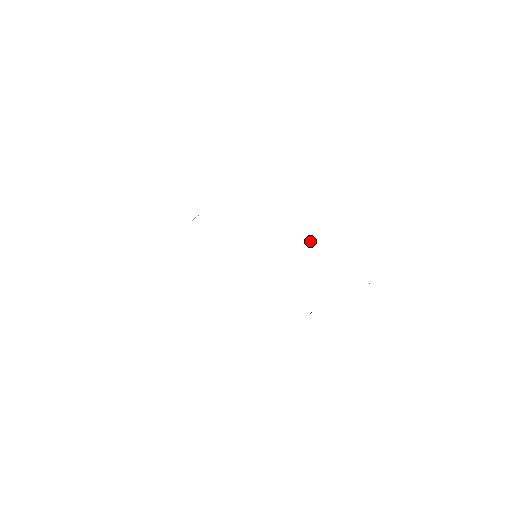
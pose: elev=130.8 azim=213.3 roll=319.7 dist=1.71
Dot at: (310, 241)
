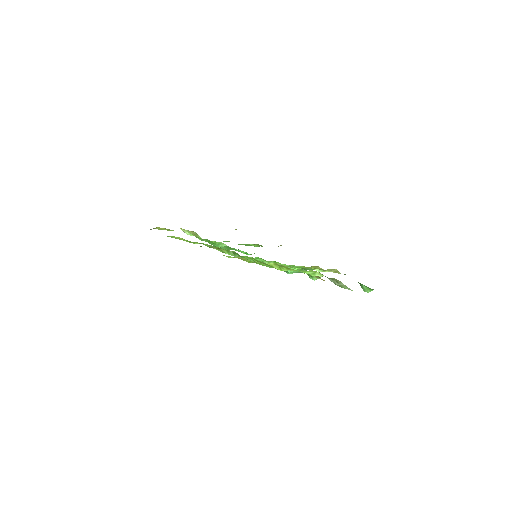
Dot at: occluded
